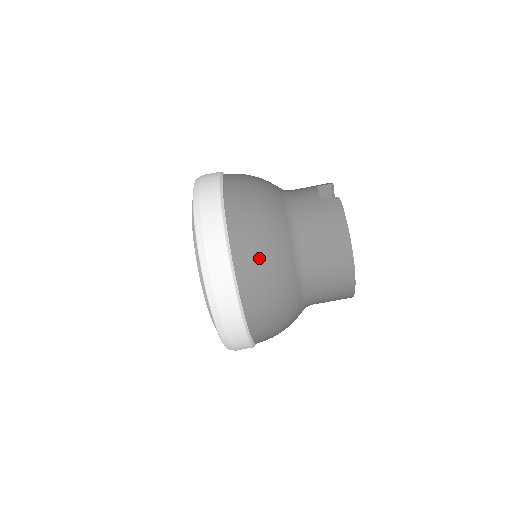
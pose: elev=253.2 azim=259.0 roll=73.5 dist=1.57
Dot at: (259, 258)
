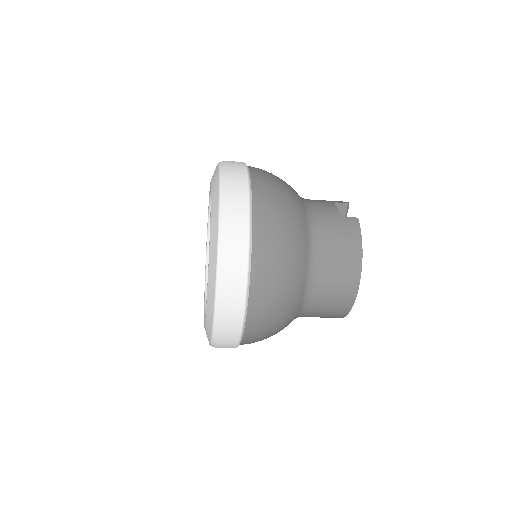
Dot at: (277, 260)
